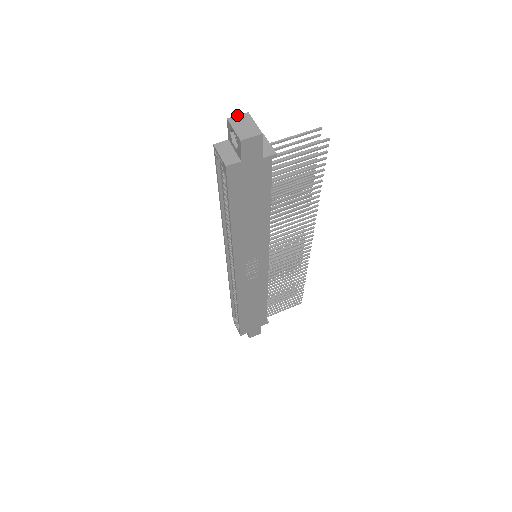
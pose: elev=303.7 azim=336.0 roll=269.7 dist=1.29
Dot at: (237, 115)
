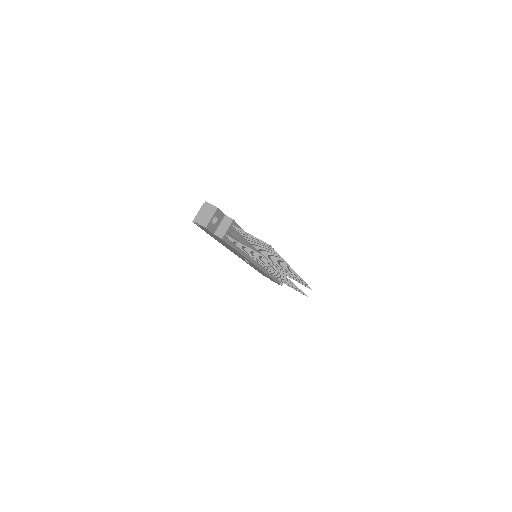
Dot at: (211, 204)
